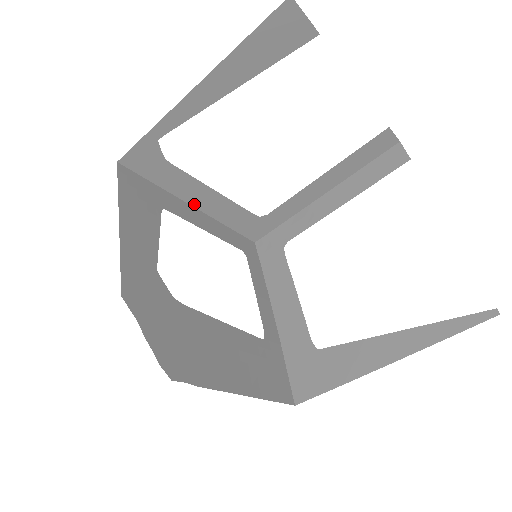
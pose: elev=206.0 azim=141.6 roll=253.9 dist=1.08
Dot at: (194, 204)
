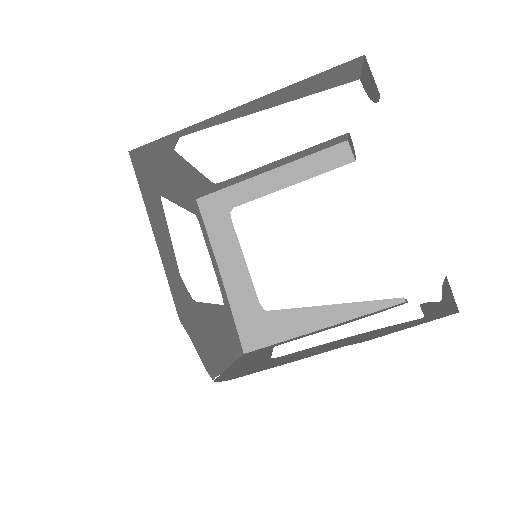
Dot at: (170, 178)
